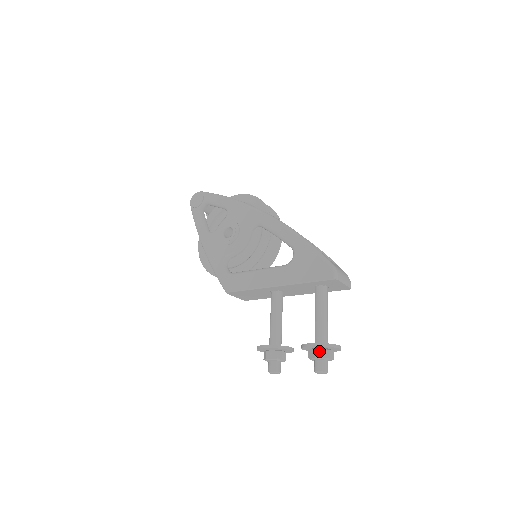
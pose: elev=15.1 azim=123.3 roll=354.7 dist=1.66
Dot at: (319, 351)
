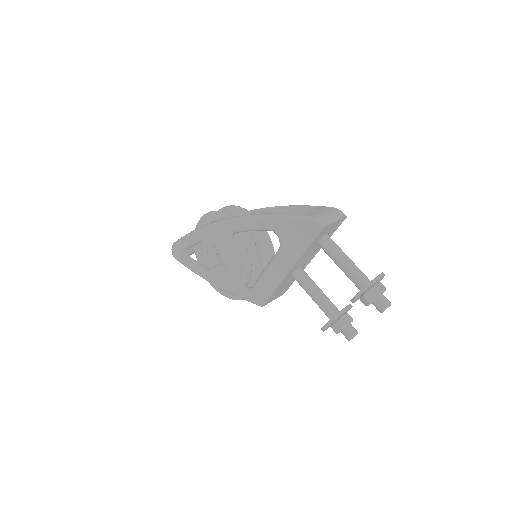
Dot at: (367, 295)
